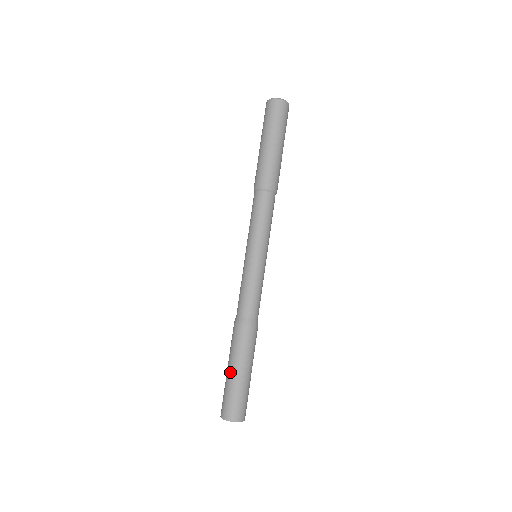
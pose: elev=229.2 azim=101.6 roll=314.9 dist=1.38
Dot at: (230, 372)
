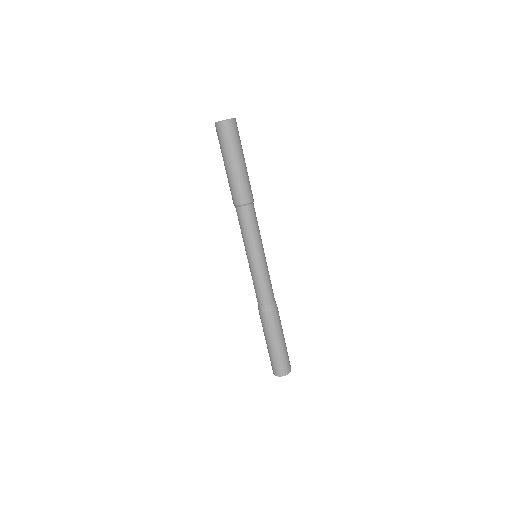
Dot at: (266, 343)
